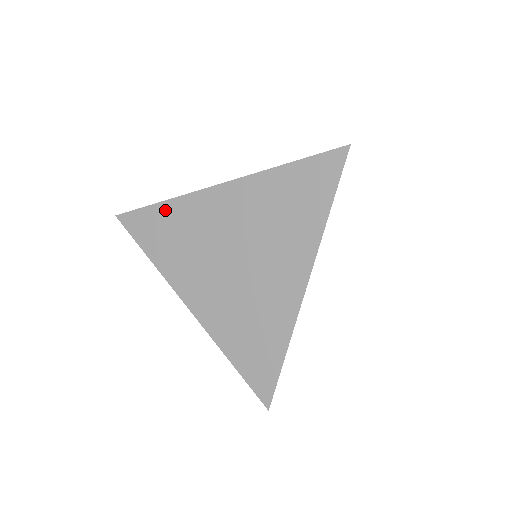
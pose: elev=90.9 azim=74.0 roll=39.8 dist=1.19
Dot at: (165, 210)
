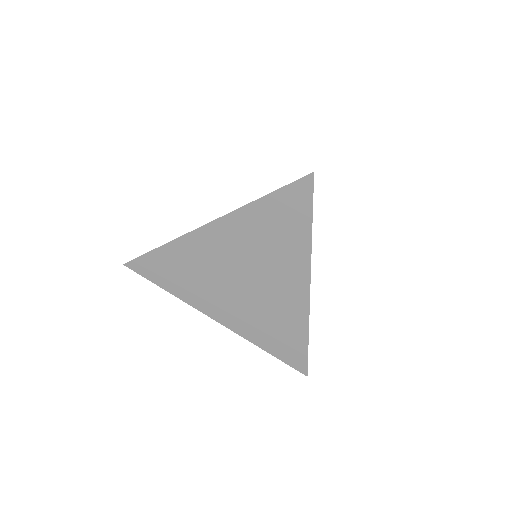
Dot at: (165, 253)
